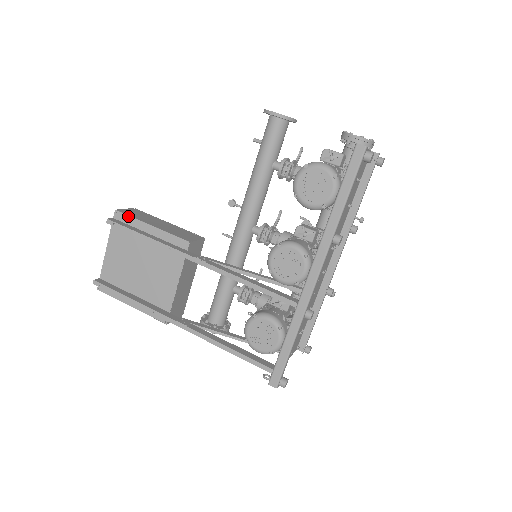
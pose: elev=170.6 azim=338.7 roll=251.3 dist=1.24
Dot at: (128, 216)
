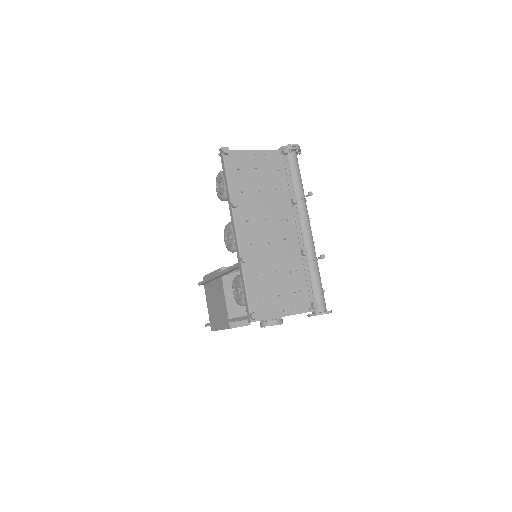
Dot at: (206, 276)
